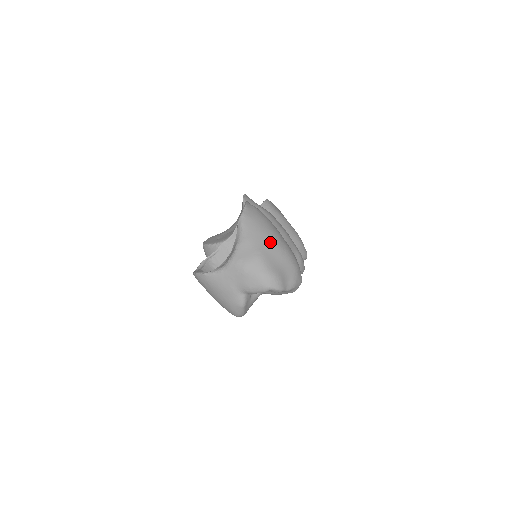
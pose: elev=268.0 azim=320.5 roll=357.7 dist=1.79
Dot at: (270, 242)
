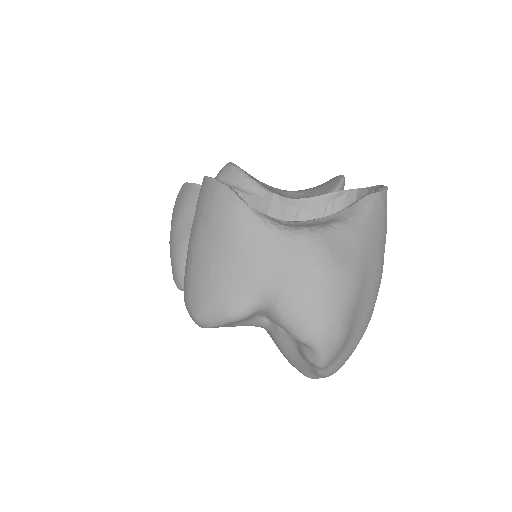
Dot at: (377, 277)
